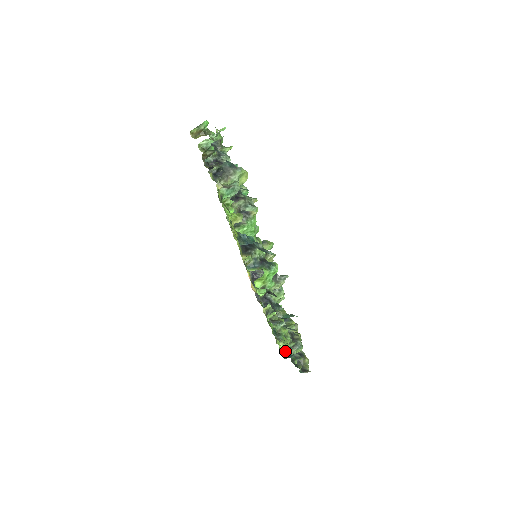
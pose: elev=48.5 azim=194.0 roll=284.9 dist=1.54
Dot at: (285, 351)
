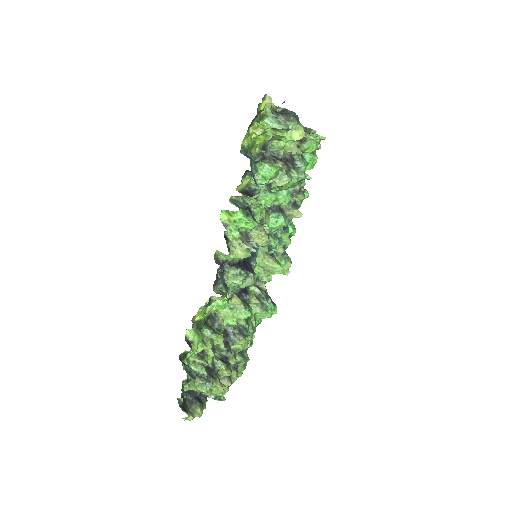
Dot at: occluded
